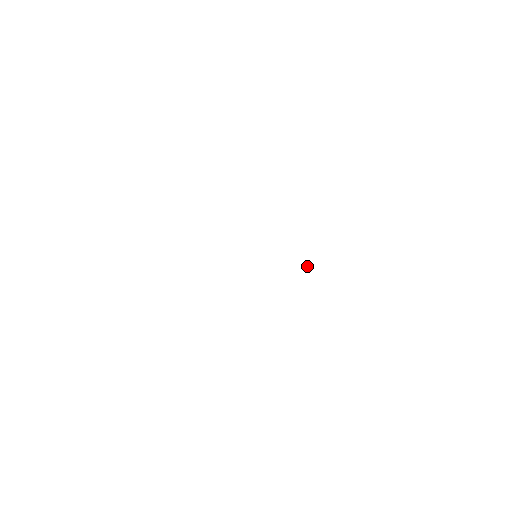
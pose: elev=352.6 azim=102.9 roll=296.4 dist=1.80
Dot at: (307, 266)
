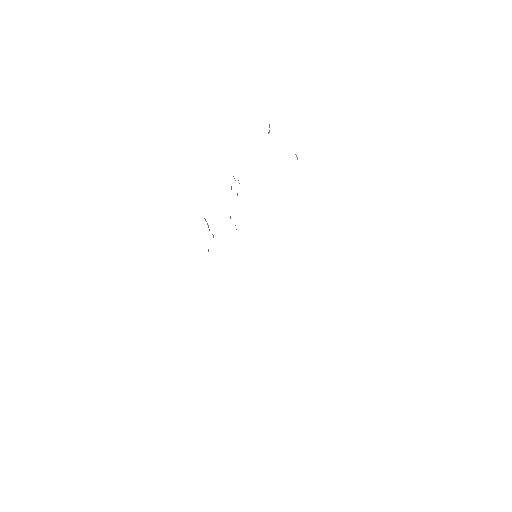
Dot at: occluded
